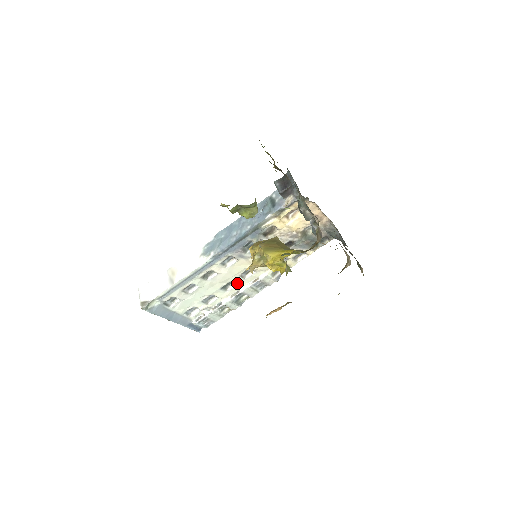
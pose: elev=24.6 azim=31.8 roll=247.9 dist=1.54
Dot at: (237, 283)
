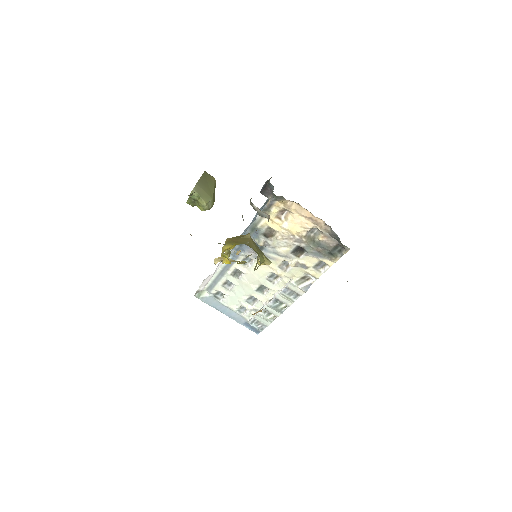
Dot at: (268, 287)
